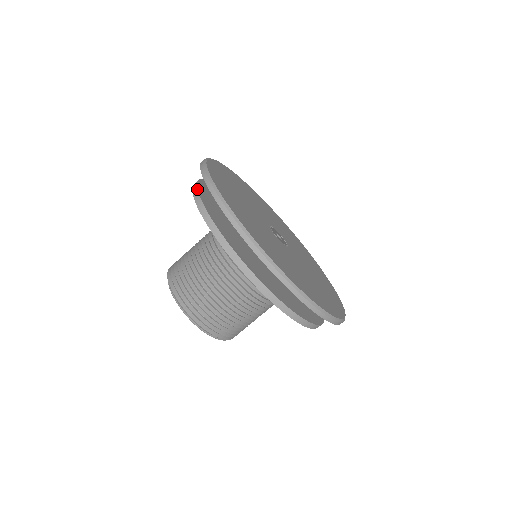
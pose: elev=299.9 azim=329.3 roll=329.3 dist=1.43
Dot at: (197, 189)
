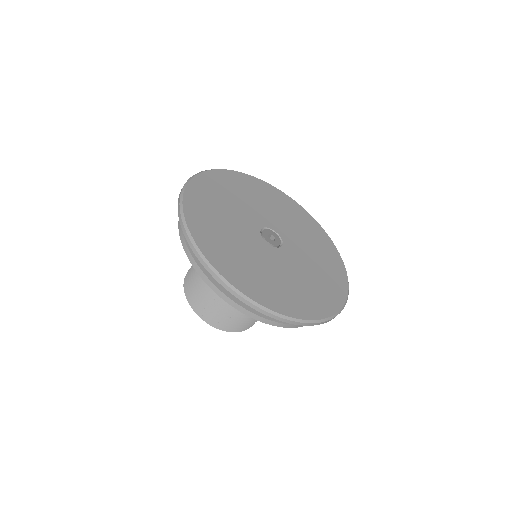
Dot at: (206, 277)
